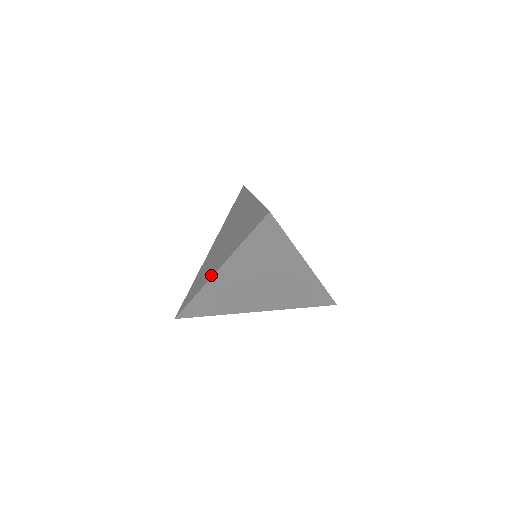
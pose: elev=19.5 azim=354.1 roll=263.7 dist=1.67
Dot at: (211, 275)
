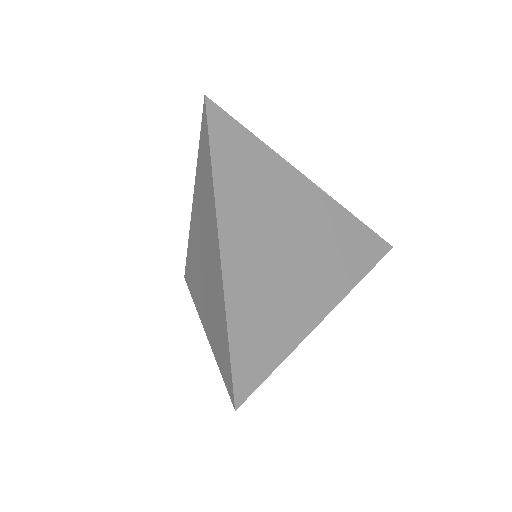
Dot at: (218, 264)
